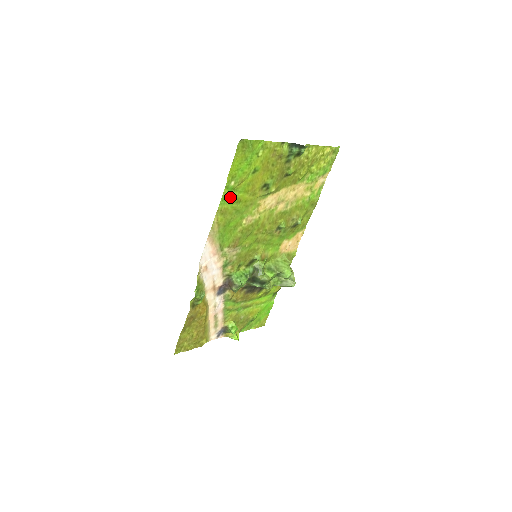
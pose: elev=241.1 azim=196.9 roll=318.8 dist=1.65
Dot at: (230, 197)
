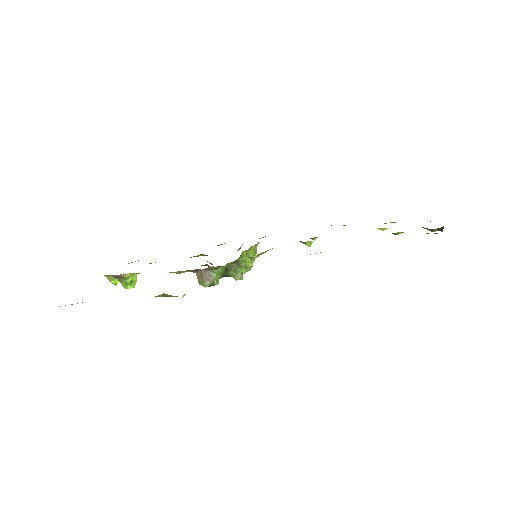
Dot at: occluded
